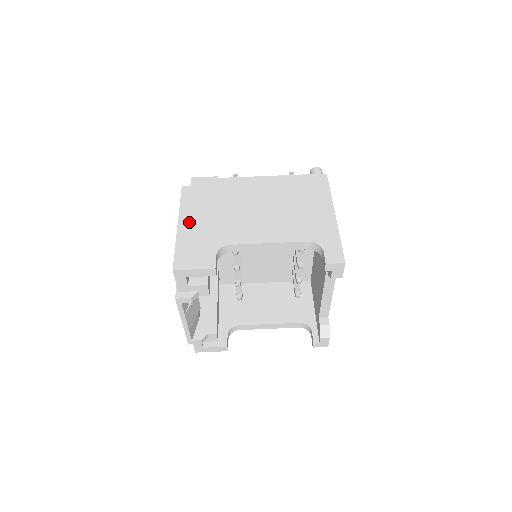
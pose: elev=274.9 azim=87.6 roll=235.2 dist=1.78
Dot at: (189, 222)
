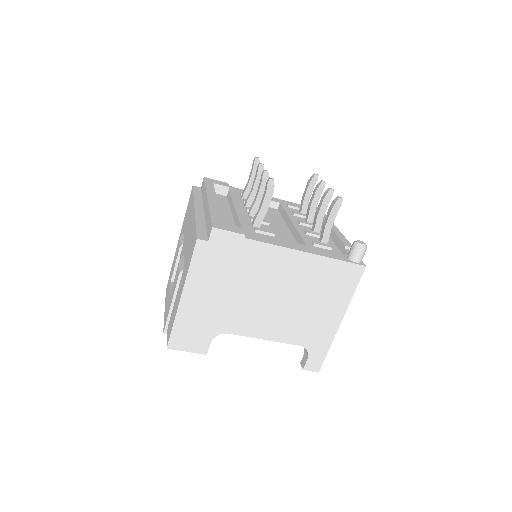
Dot at: (194, 297)
